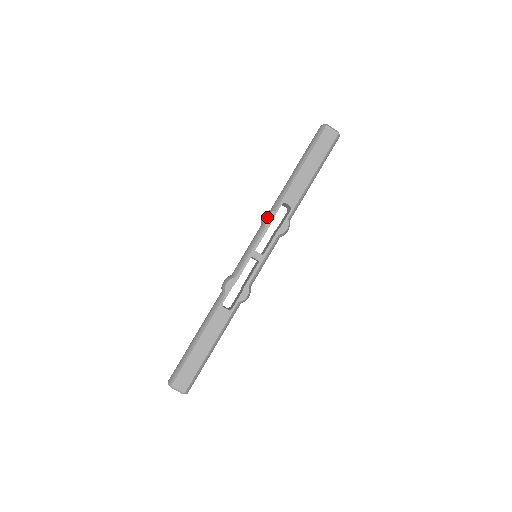
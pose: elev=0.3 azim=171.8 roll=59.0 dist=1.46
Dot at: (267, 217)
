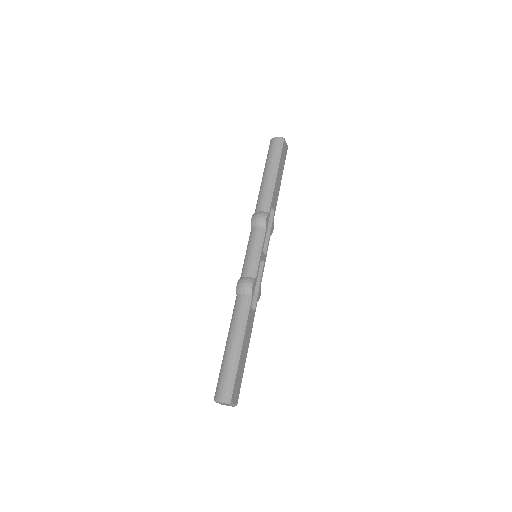
Dot at: (266, 219)
